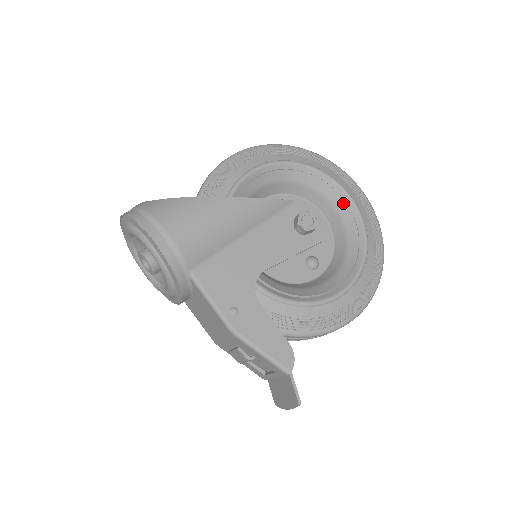
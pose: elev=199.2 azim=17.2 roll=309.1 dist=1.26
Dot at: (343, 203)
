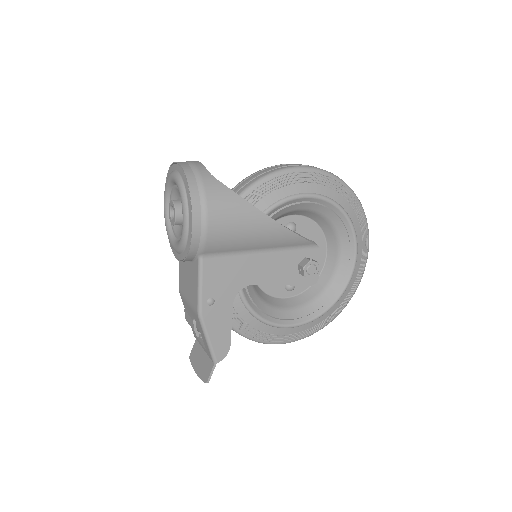
Dot at: (347, 261)
